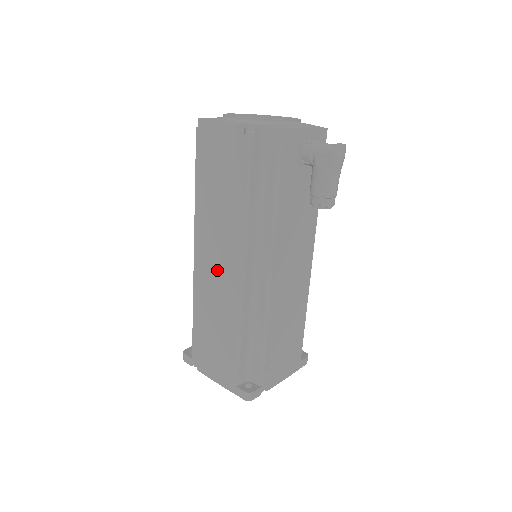
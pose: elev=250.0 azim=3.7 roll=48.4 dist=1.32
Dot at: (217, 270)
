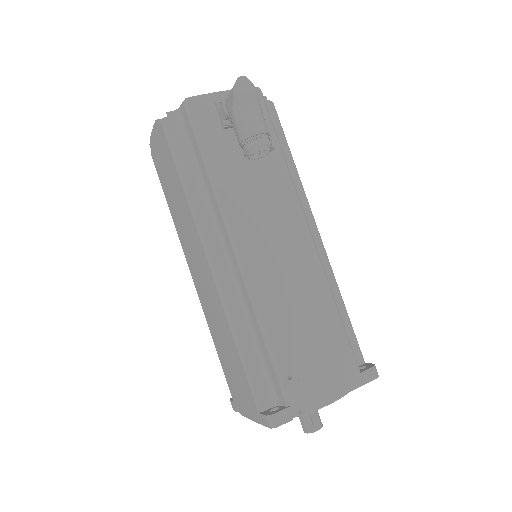
Dot at: (201, 277)
